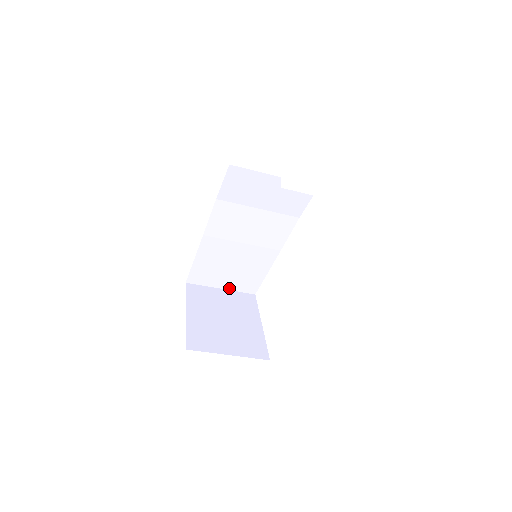
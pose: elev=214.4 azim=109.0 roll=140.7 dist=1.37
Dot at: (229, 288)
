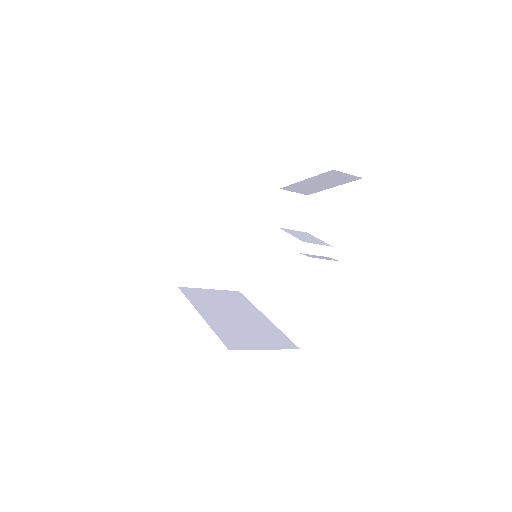
Dot at: (224, 203)
